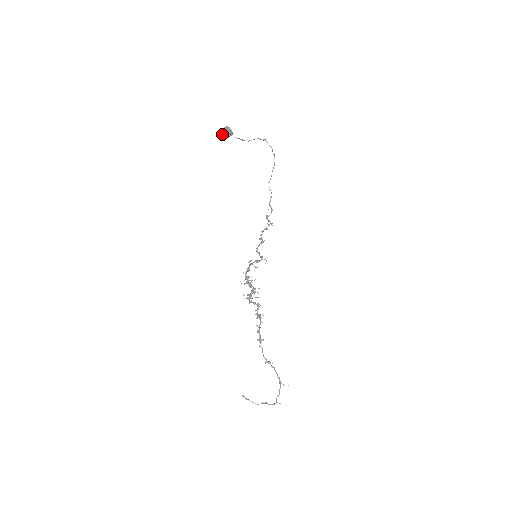
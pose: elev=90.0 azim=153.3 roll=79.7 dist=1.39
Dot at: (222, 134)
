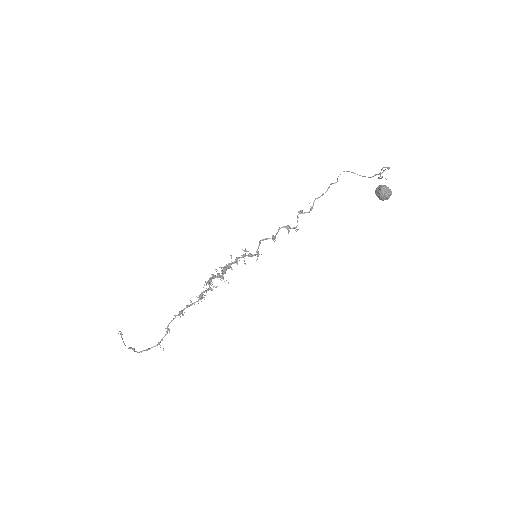
Dot at: (379, 192)
